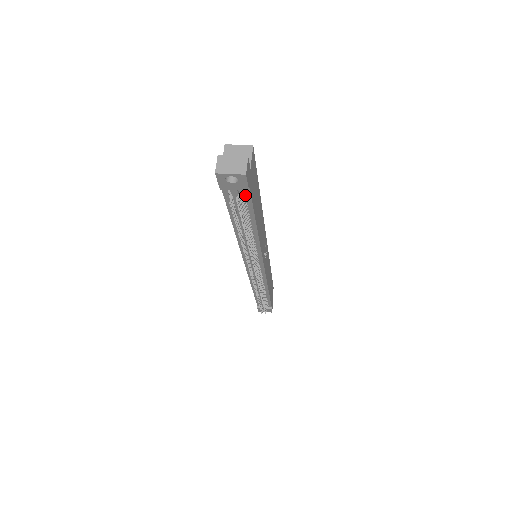
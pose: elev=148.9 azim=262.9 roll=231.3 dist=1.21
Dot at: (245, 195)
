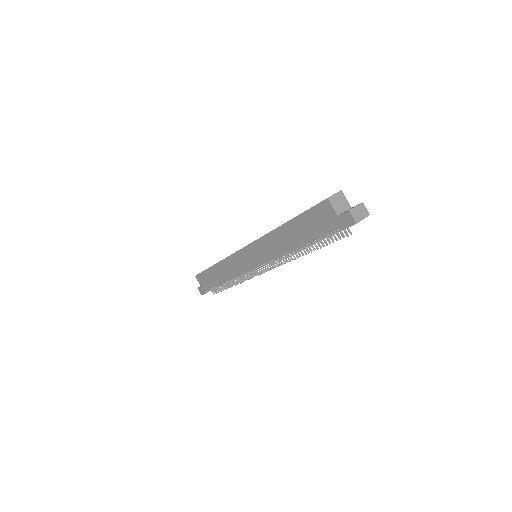
Dot at: occluded
